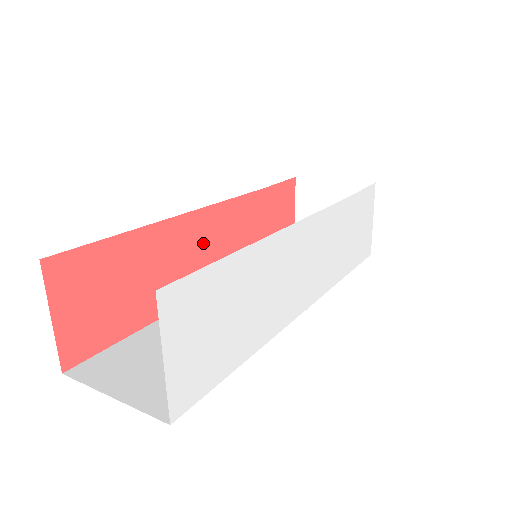
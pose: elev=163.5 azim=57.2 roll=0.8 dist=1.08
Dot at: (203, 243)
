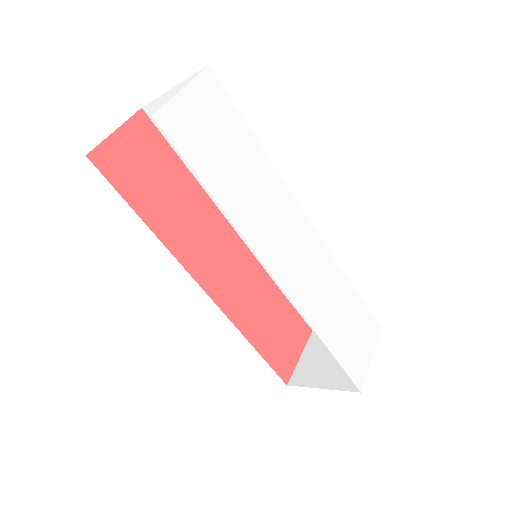
Dot at: (219, 249)
